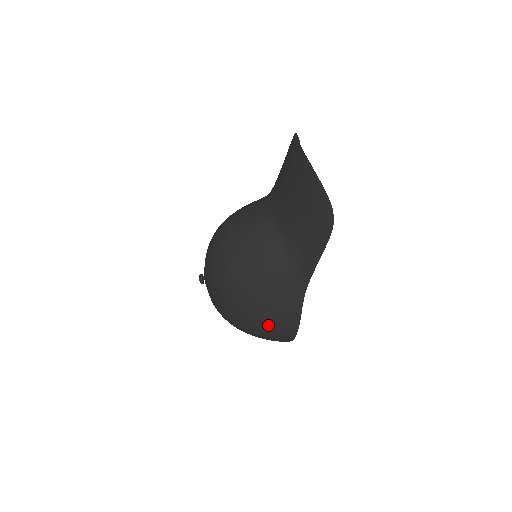
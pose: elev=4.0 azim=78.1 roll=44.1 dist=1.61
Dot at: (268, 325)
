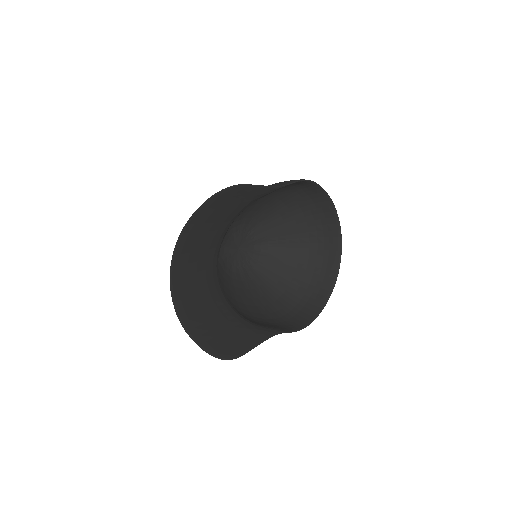
Dot at: occluded
